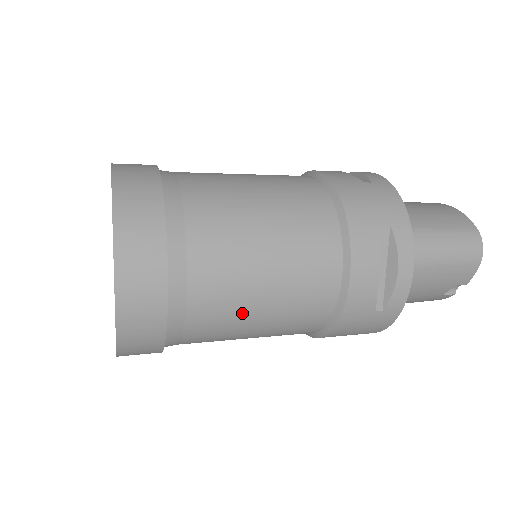
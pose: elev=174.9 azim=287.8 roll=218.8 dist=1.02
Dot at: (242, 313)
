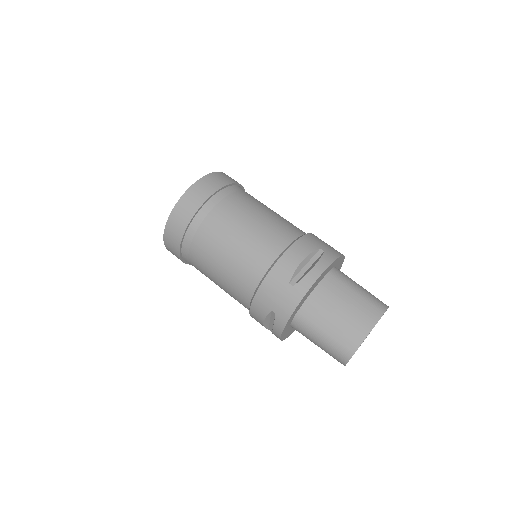
Dot at: occluded
